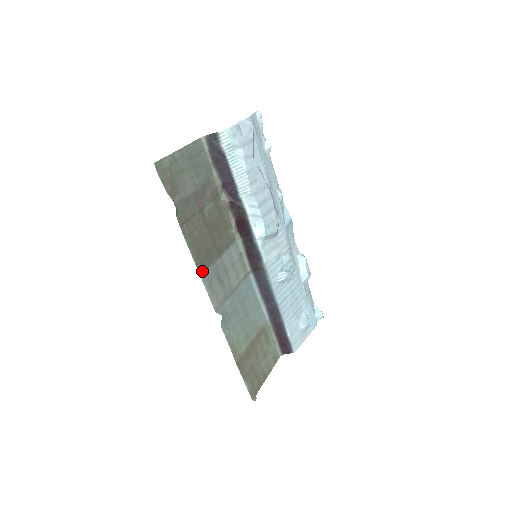
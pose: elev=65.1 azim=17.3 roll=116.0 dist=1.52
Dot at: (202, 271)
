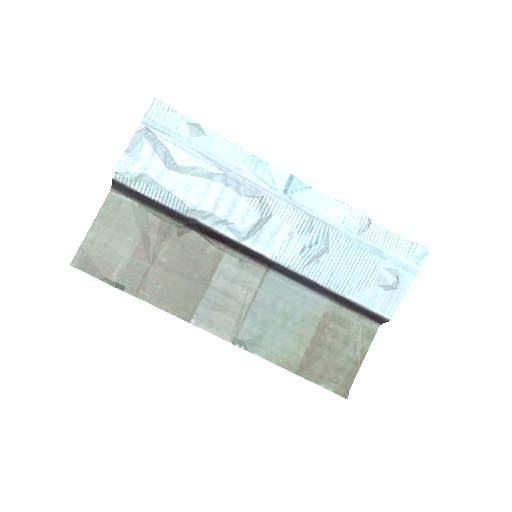
Dot at: (190, 317)
